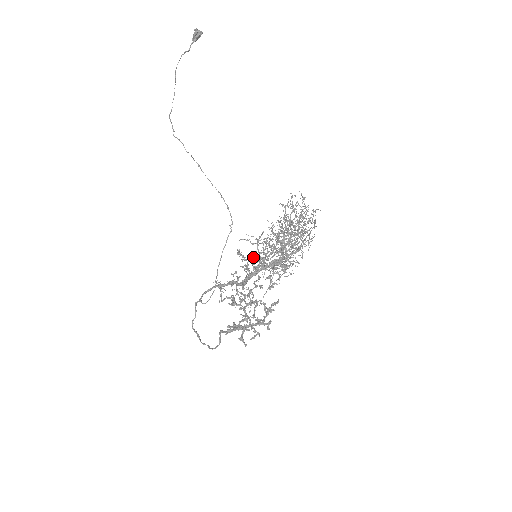
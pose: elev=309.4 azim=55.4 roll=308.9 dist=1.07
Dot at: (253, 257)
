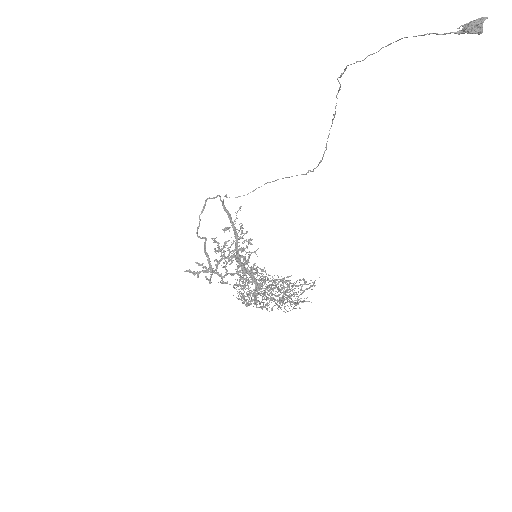
Dot at: occluded
